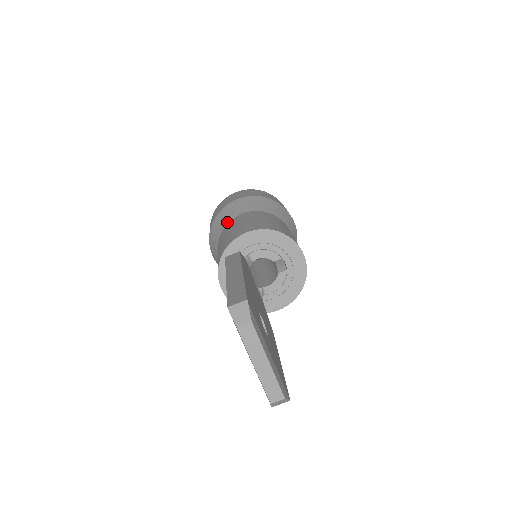
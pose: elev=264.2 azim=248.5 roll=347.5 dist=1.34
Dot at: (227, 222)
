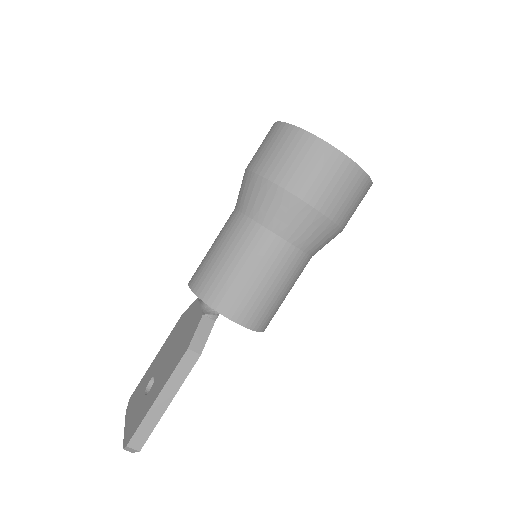
Dot at: (269, 227)
